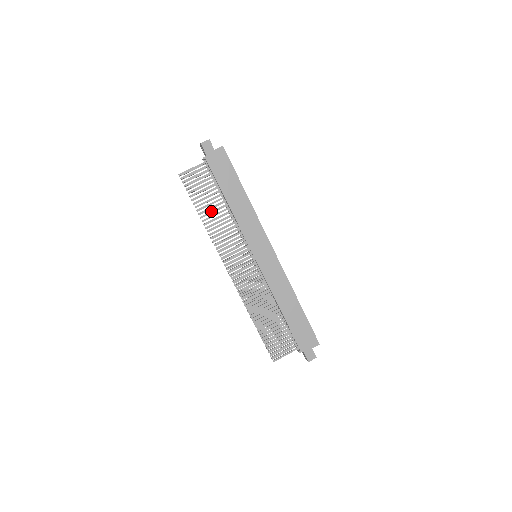
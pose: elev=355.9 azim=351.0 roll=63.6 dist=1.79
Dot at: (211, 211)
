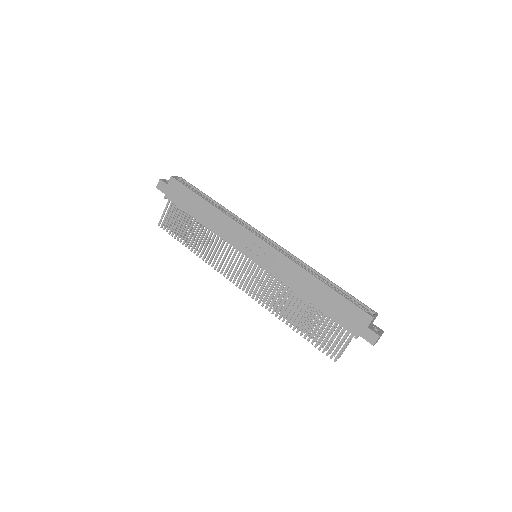
Dot at: (195, 239)
